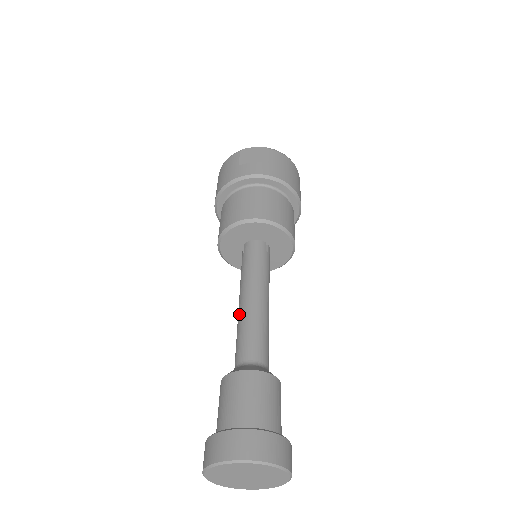
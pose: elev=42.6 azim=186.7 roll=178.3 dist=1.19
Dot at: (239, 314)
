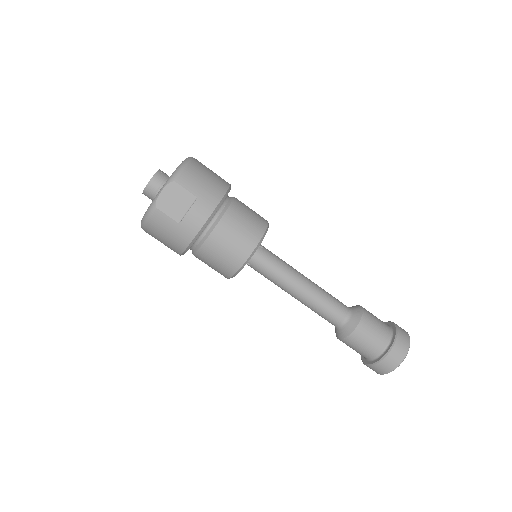
Dot at: (303, 303)
